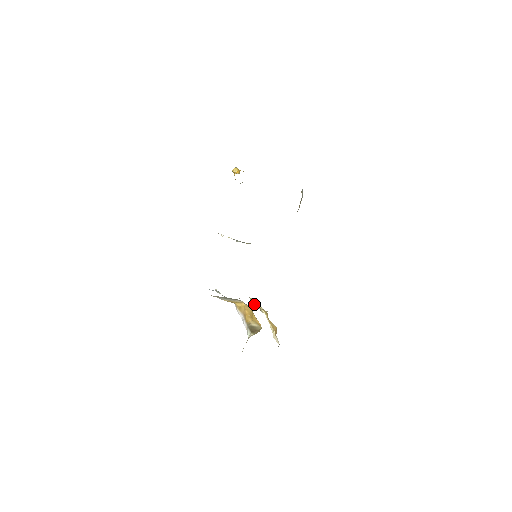
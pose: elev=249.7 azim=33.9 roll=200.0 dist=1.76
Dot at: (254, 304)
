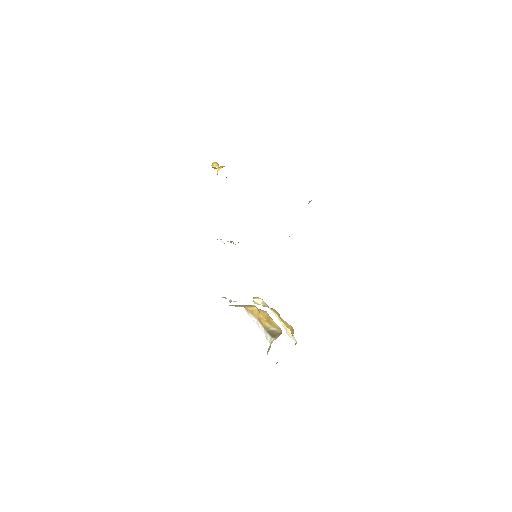
Dot at: (257, 302)
